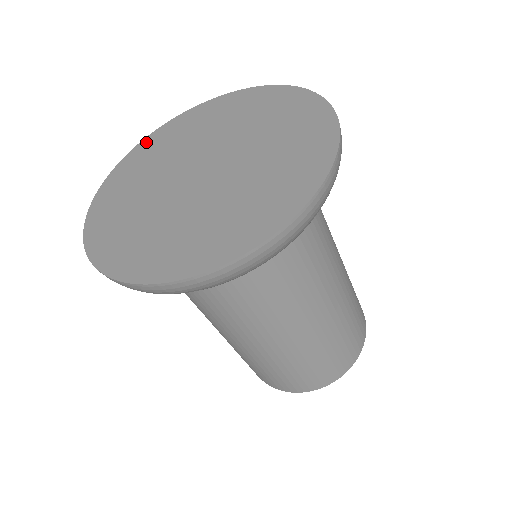
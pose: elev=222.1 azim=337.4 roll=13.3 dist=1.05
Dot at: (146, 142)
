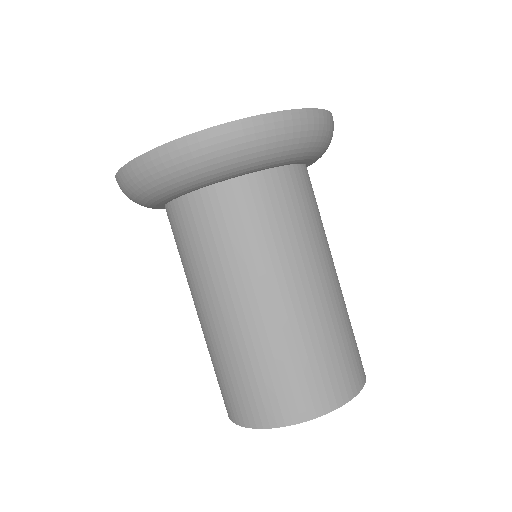
Dot at: occluded
